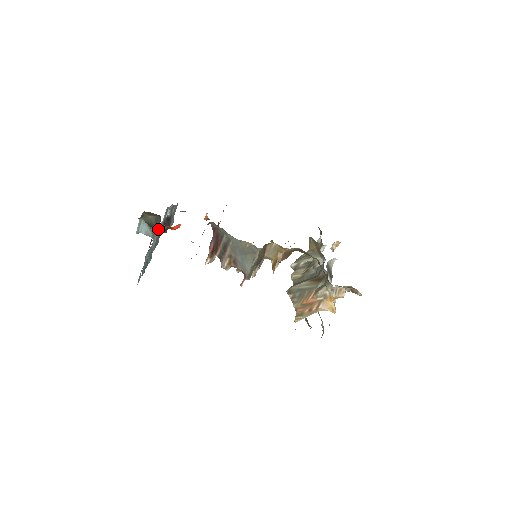
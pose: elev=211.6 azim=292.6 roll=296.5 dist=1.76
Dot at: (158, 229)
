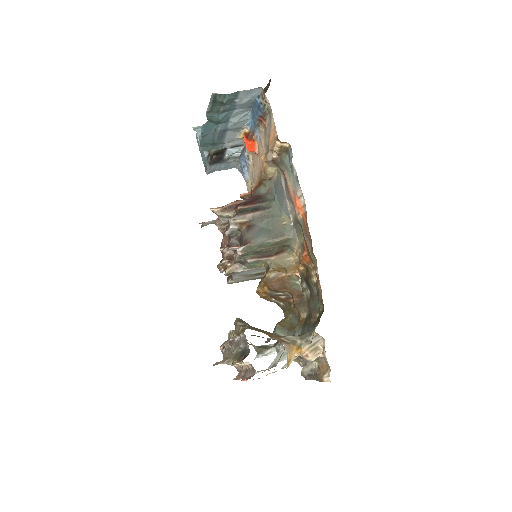
Dot at: (242, 126)
